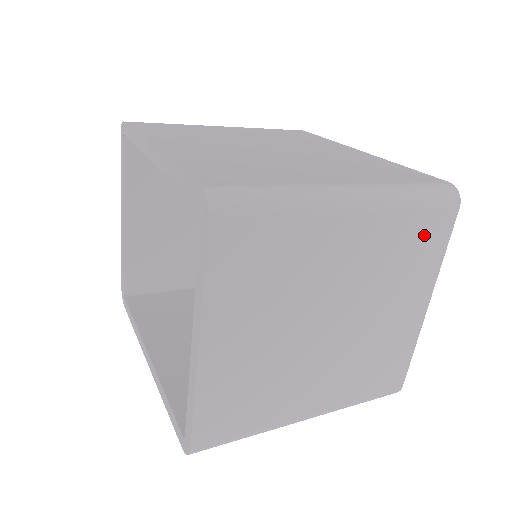
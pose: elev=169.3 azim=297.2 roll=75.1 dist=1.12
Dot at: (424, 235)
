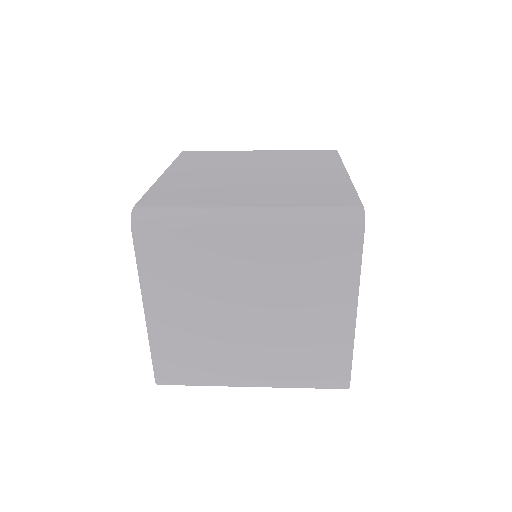
Dot at: (328, 251)
